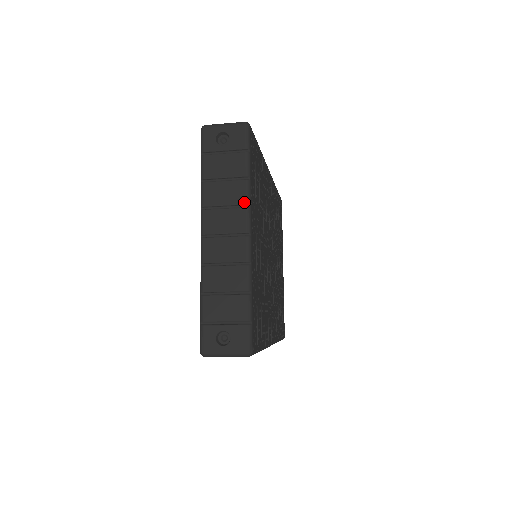
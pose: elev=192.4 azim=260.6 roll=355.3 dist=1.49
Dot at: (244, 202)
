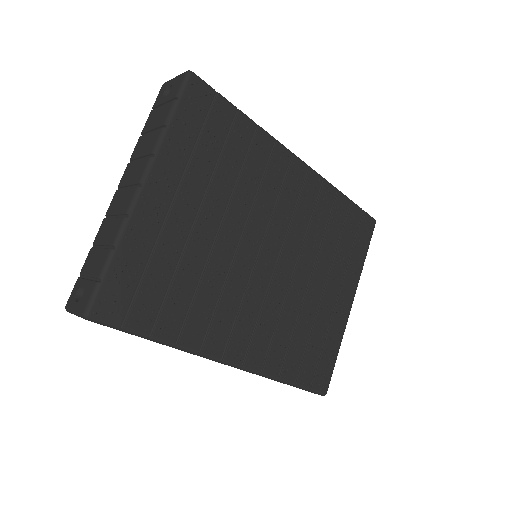
Dot at: (151, 151)
